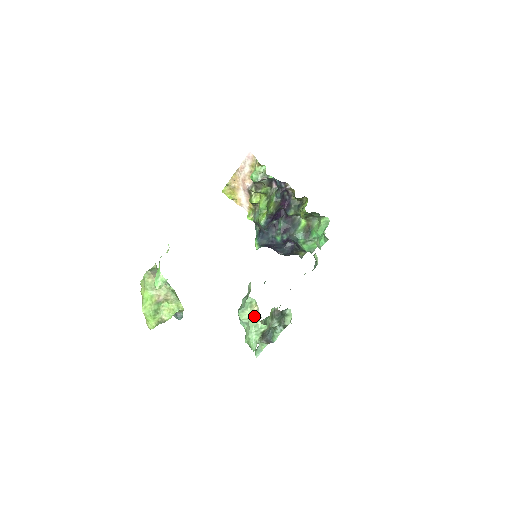
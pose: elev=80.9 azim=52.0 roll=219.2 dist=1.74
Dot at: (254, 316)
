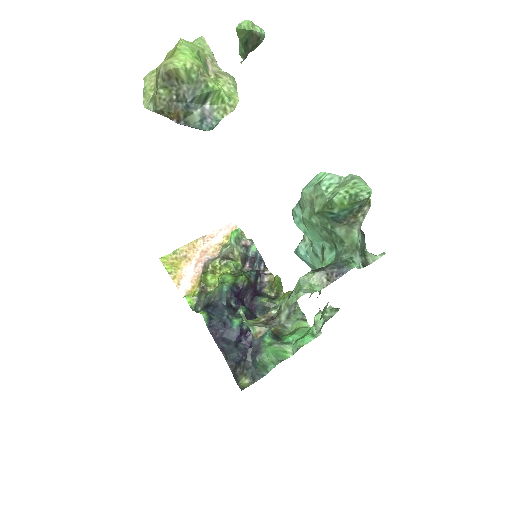
Dot at: occluded
